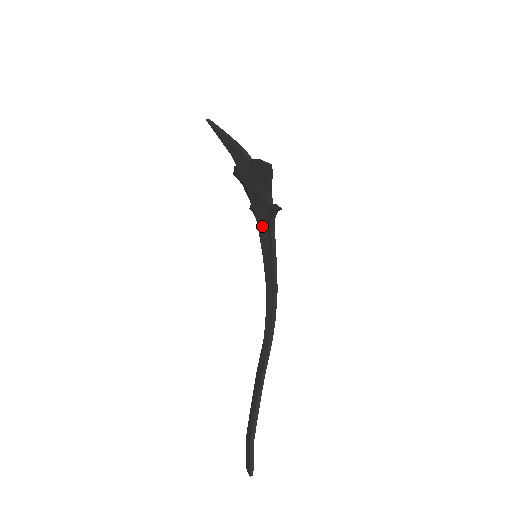
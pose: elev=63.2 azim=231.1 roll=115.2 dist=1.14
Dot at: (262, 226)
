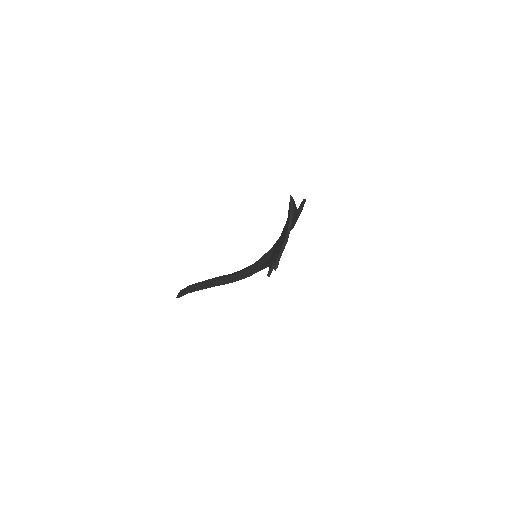
Dot at: (269, 254)
